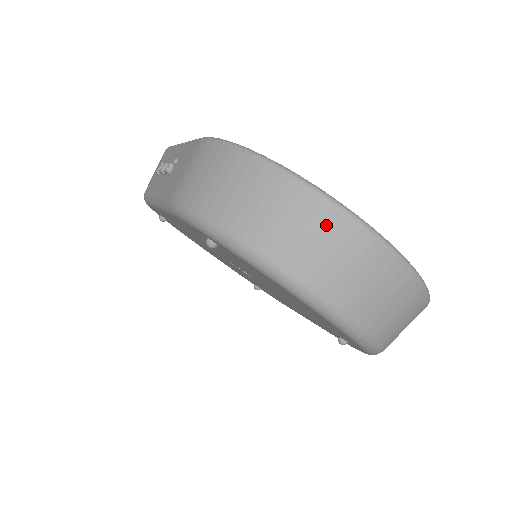
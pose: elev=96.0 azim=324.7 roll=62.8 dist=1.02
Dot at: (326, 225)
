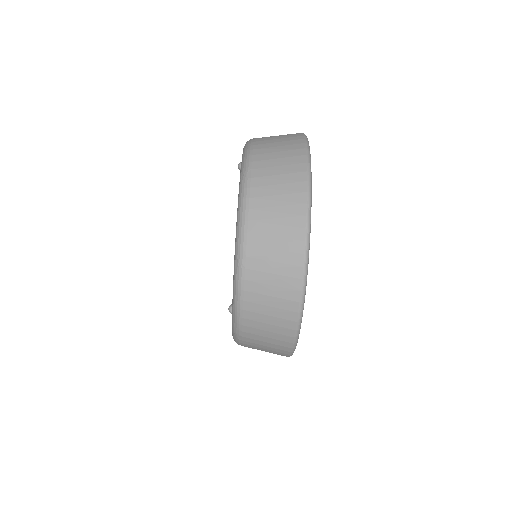
Dot at: (292, 174)
